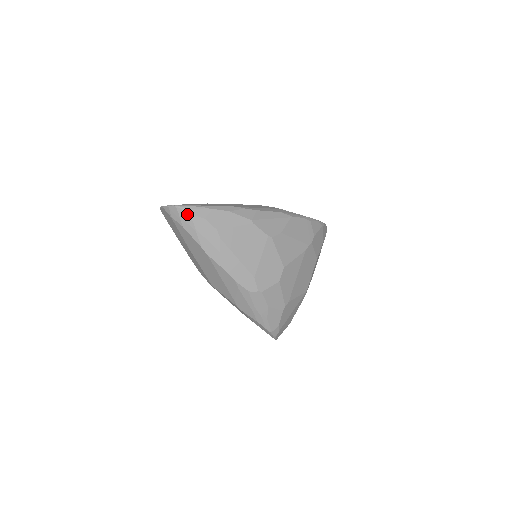
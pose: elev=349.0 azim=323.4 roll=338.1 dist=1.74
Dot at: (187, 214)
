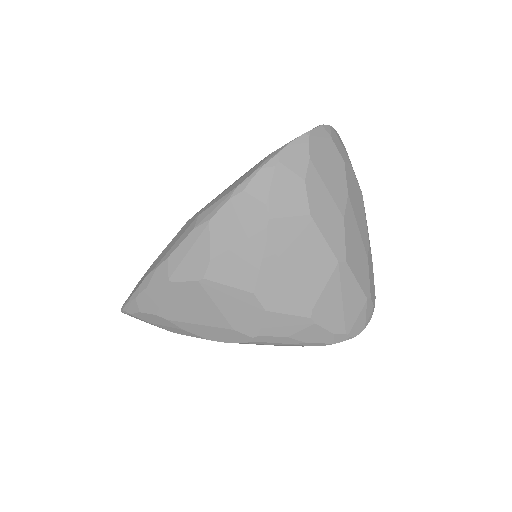
Dot at: (130, 315)
